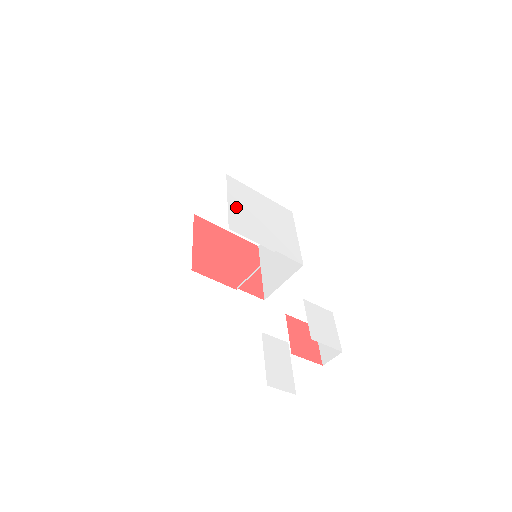
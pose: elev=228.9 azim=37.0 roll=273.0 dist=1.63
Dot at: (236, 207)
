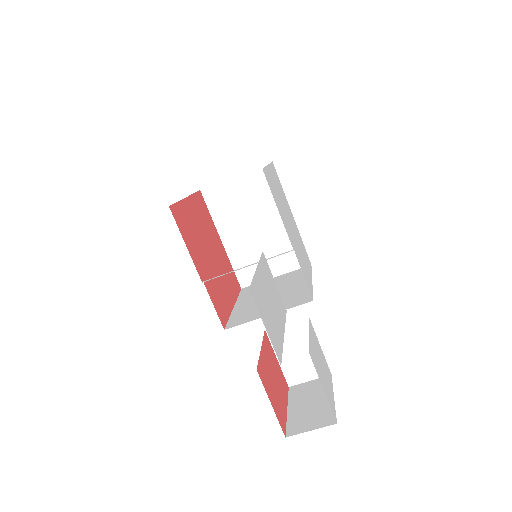
Dot at: (273, 179)
